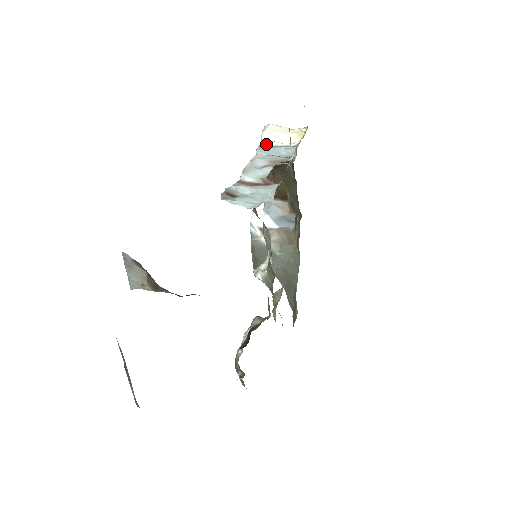
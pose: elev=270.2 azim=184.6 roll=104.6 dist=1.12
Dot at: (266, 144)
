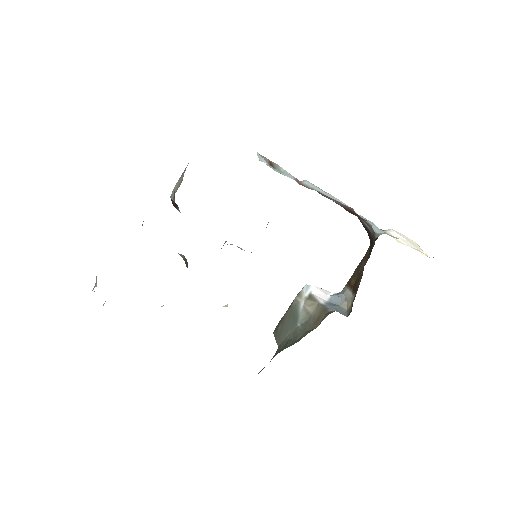
Dot at: occluded
